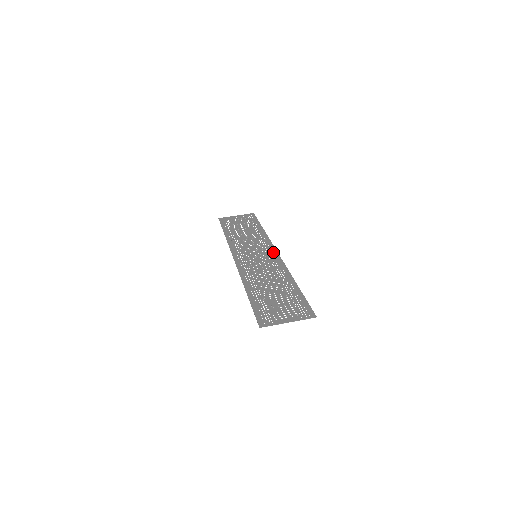
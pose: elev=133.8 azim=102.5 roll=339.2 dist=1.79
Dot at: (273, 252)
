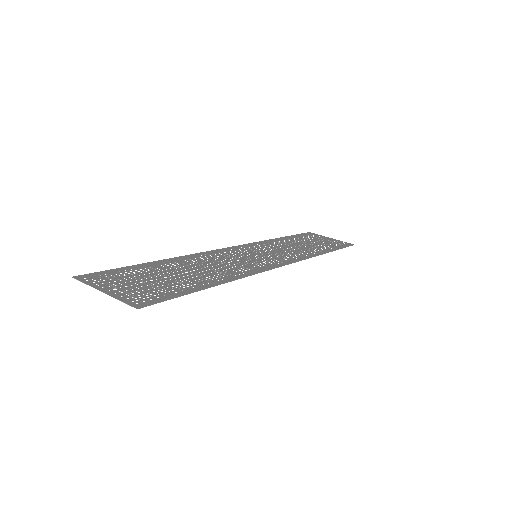
Dot at: (280, 262)
